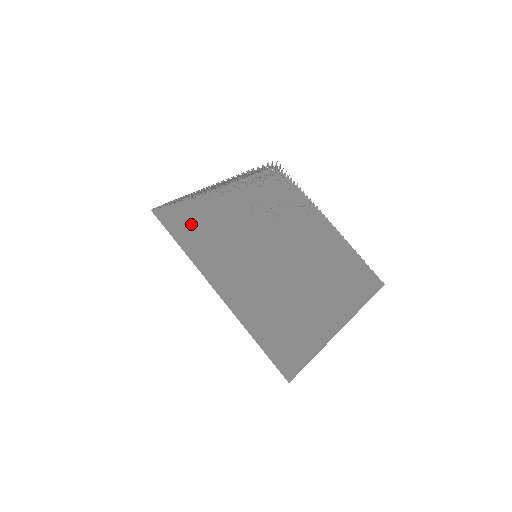
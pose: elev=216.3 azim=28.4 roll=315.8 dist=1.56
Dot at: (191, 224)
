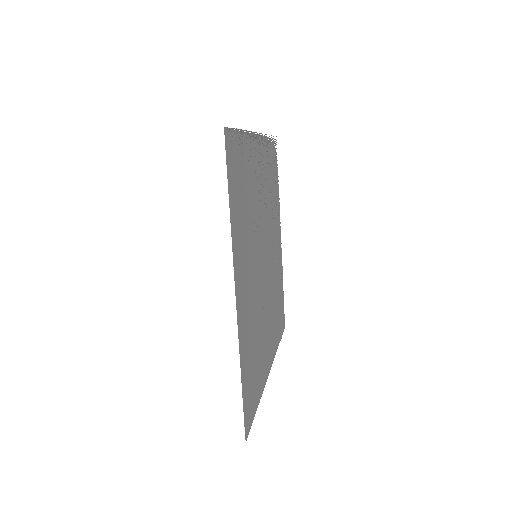
Dot at: (239, 178)
